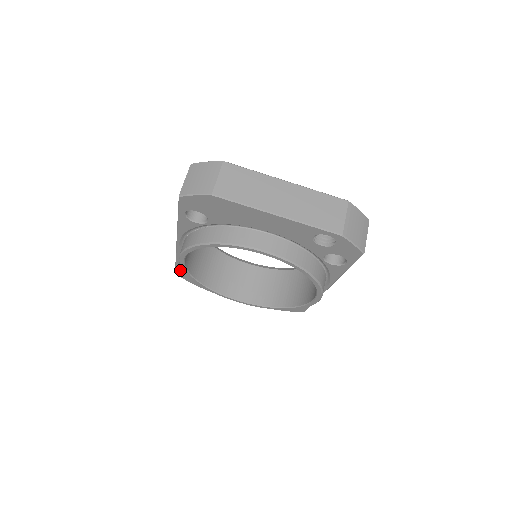
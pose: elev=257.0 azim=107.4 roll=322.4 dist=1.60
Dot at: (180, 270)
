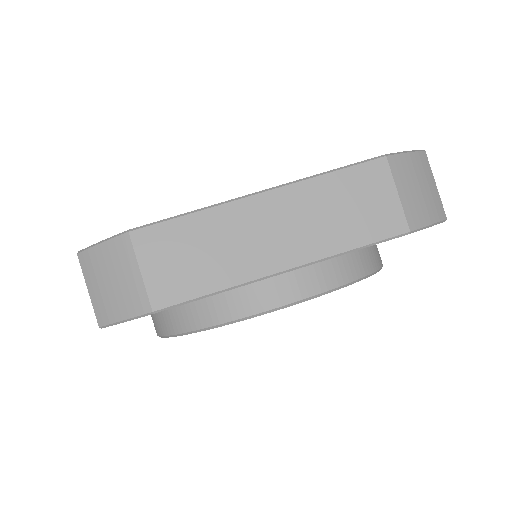
Dot at: occluded
